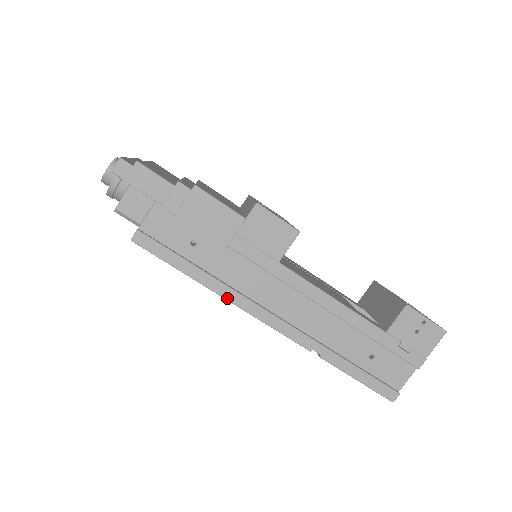
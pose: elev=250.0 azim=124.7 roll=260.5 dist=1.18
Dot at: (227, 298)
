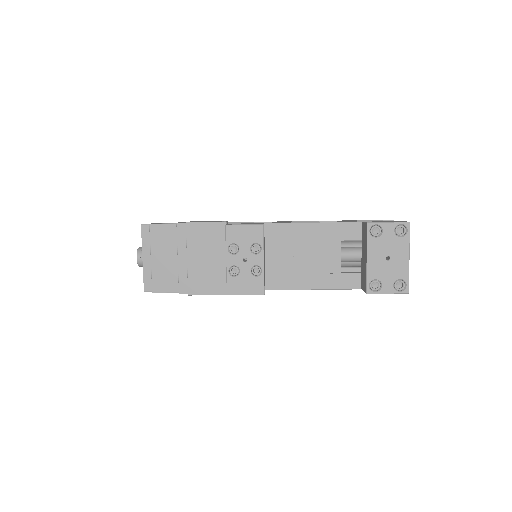
Dot at: occluded
